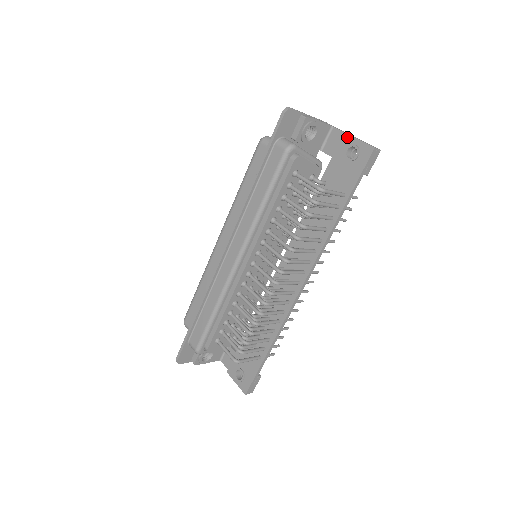
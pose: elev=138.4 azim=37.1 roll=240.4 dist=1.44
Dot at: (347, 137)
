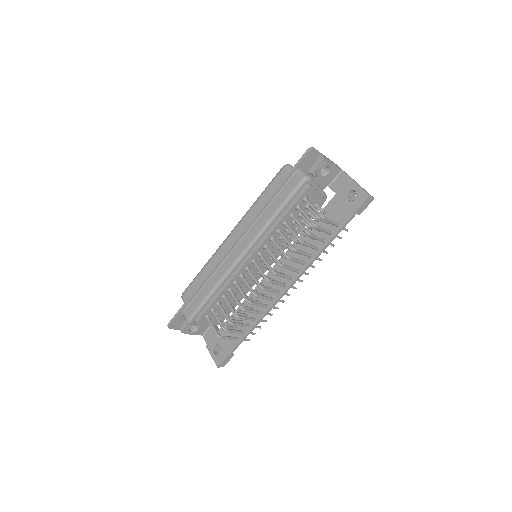
Dot at: (351, 182)
